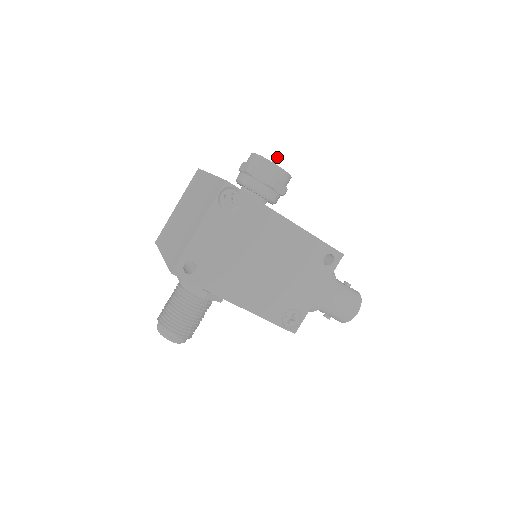
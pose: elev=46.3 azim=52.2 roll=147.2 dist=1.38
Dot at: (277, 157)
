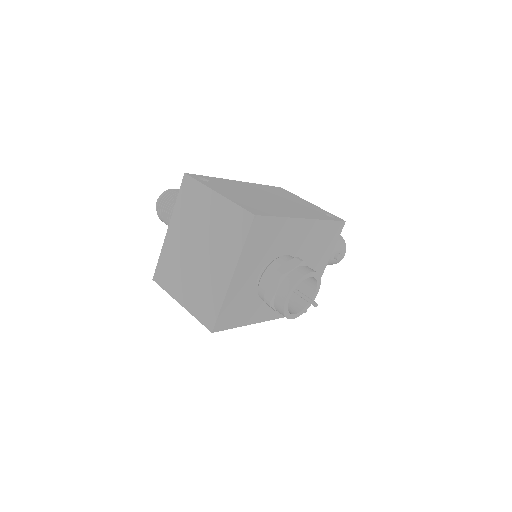
Dot at: (310, 303)
